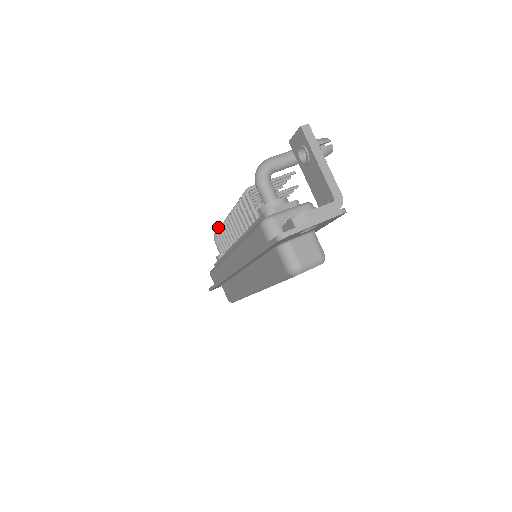
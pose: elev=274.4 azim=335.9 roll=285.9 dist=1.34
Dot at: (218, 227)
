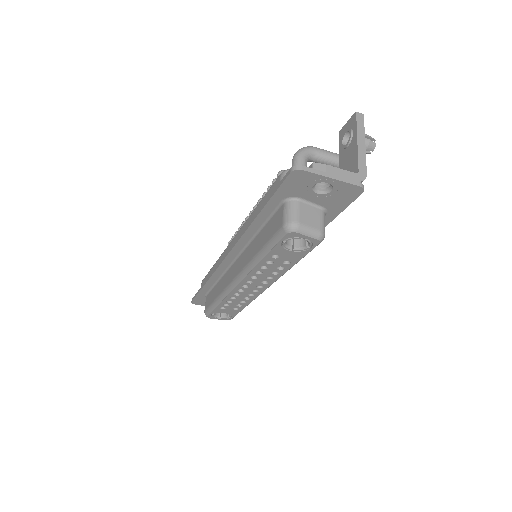
Dot at: occluded
